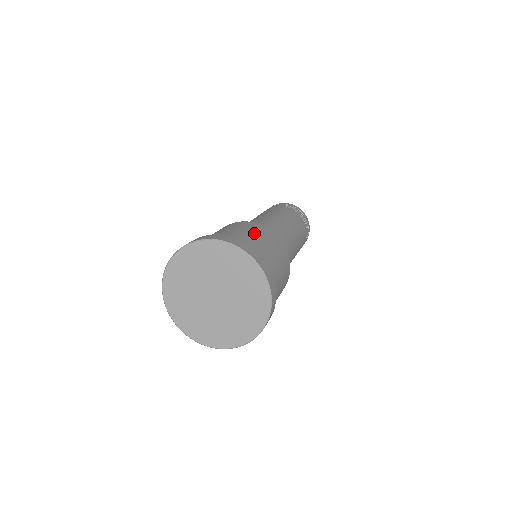
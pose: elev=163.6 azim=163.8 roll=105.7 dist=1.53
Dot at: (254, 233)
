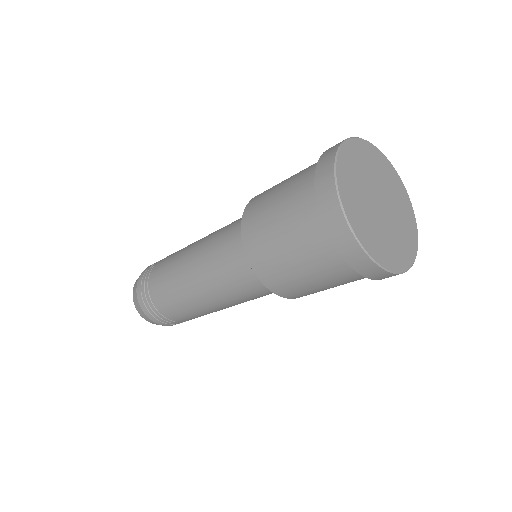
Dot at: occluded
